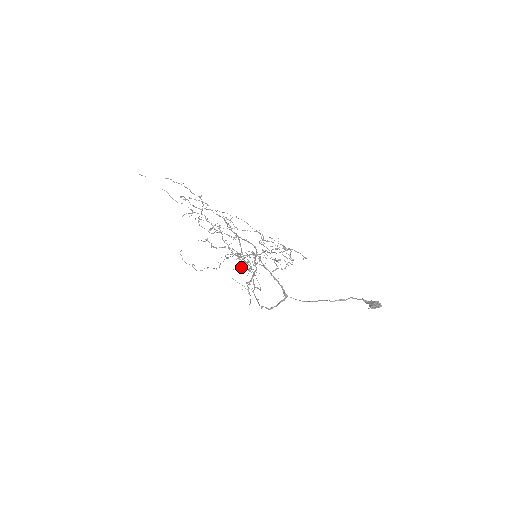
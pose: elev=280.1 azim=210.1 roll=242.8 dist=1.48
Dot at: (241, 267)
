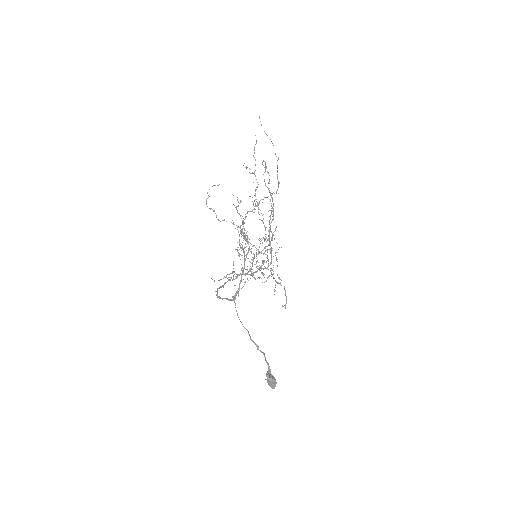
Dot at: (237, 247)
